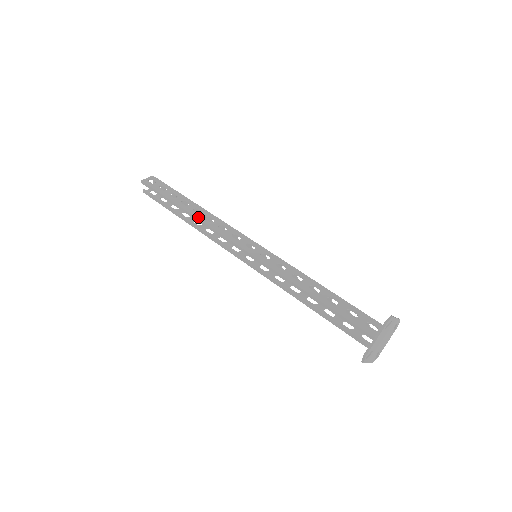
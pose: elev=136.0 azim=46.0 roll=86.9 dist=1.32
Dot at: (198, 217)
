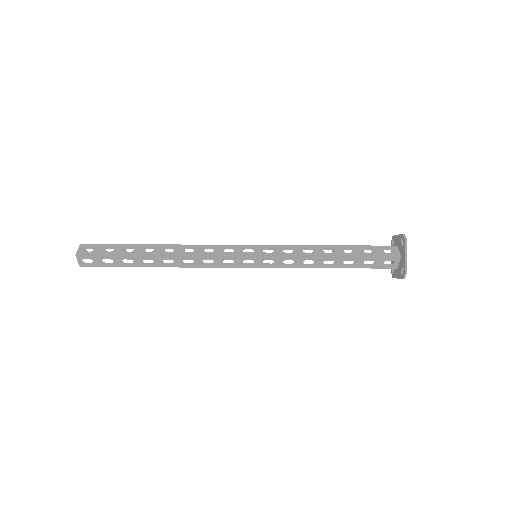
Dot at: occluded
